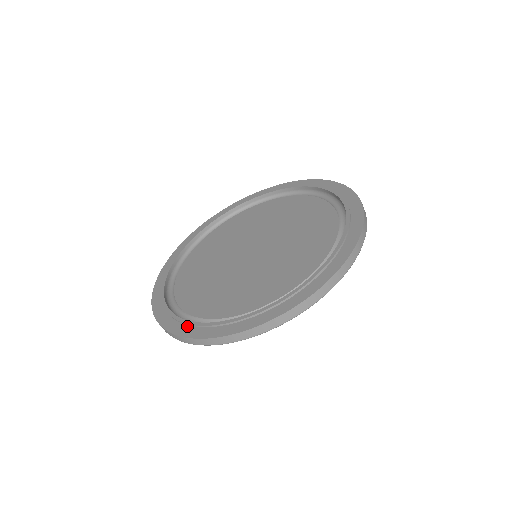
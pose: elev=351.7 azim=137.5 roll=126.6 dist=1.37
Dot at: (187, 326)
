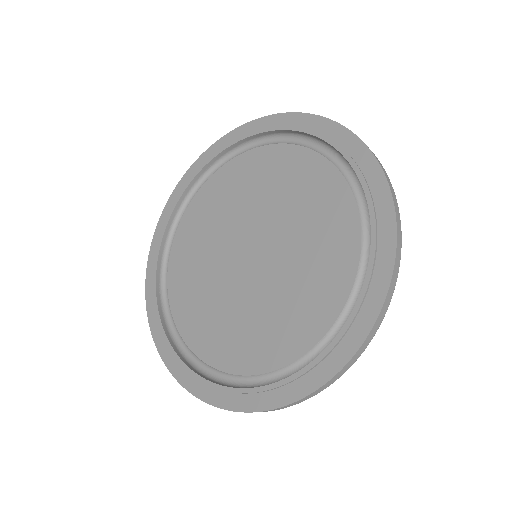
Dot at: (212, 389)
